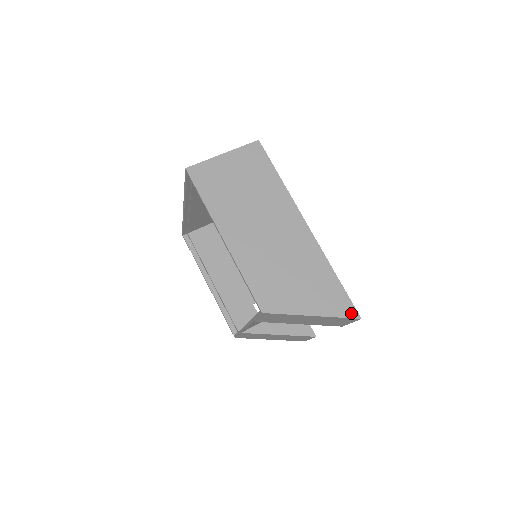
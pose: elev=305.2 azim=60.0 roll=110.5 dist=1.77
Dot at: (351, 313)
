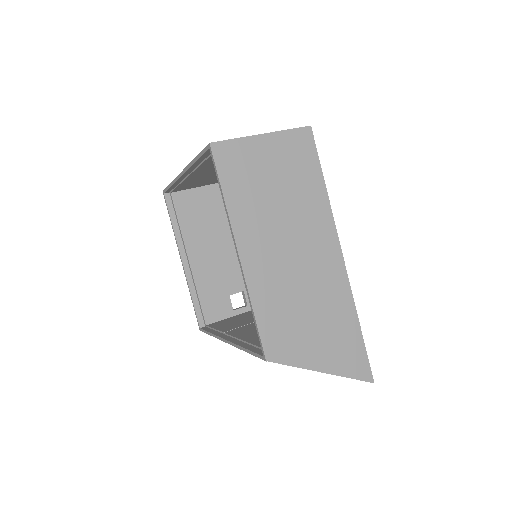
Dot at: (365, 375)
